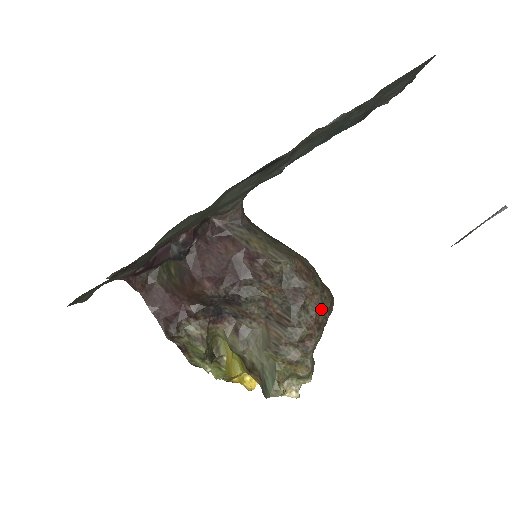
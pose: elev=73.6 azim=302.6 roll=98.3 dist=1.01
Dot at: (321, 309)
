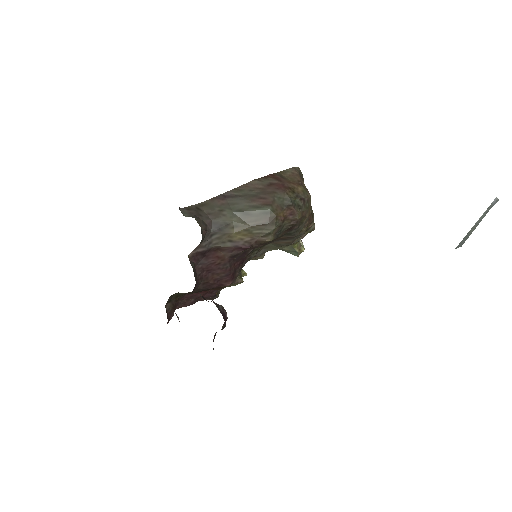
Dot at: (309, 210)
